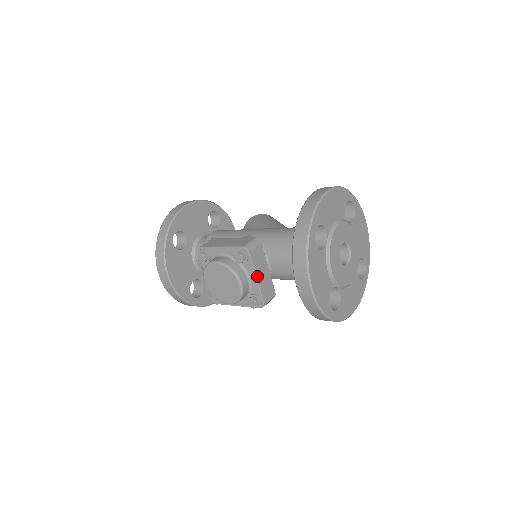
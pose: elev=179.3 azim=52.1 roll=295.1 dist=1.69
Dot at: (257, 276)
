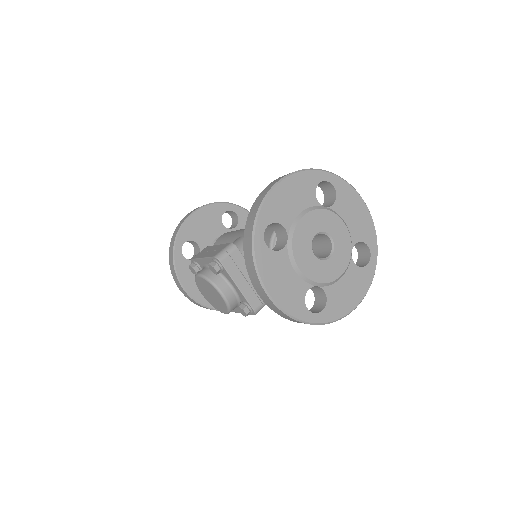
Dot at: (238, 284)
